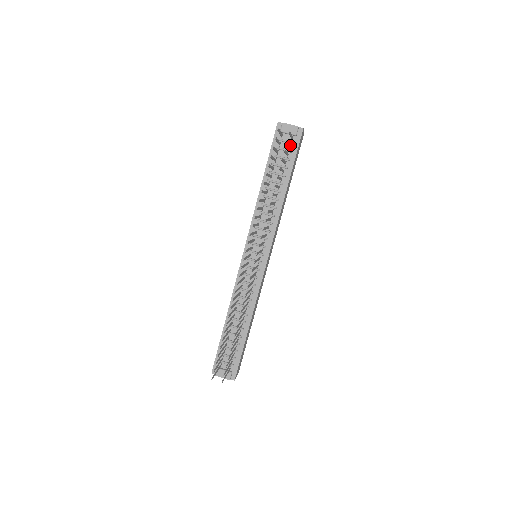
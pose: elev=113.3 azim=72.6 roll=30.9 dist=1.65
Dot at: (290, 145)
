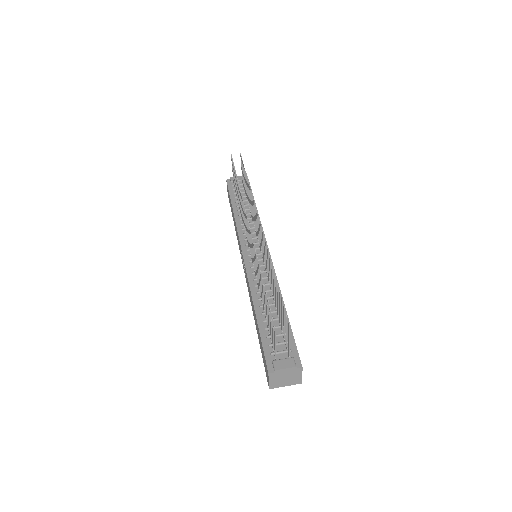
Dot at: (243, 184)
